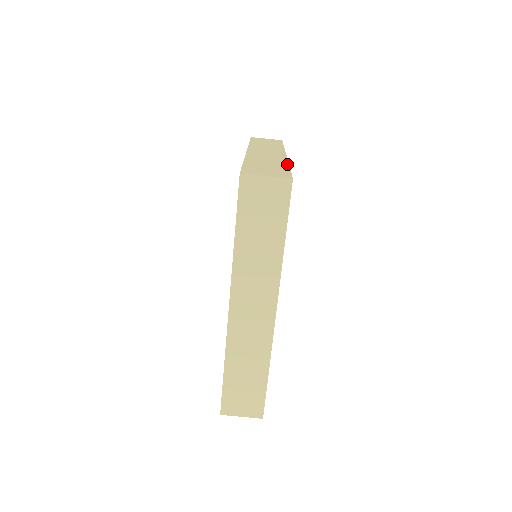
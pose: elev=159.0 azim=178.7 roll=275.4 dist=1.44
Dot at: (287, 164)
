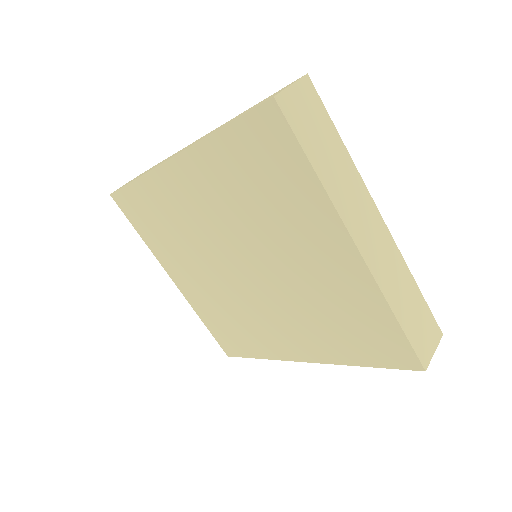
Dot at: occluded
